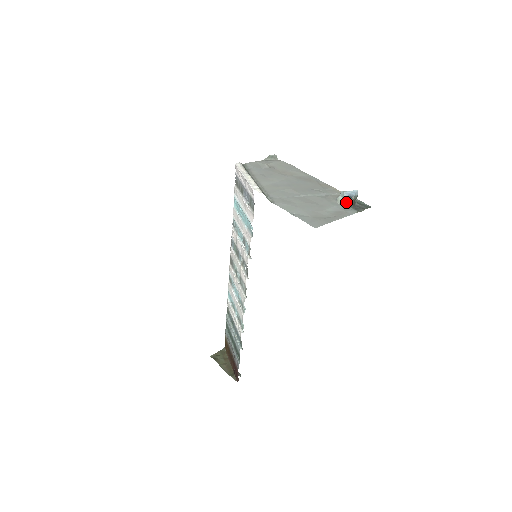
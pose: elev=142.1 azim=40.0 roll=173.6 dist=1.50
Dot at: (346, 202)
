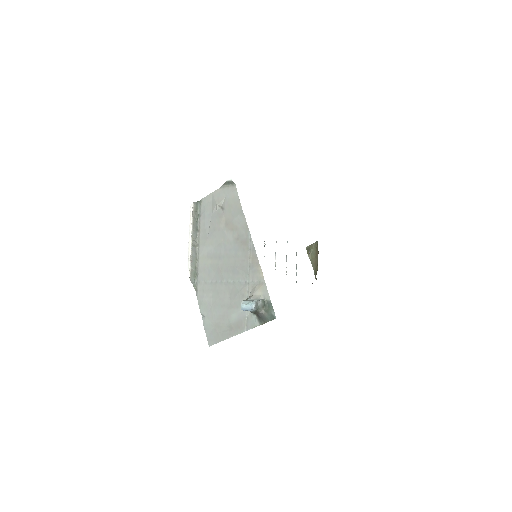
Dot at: occluded
